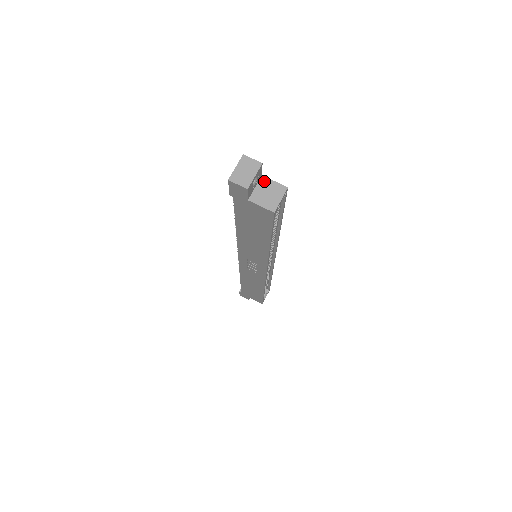
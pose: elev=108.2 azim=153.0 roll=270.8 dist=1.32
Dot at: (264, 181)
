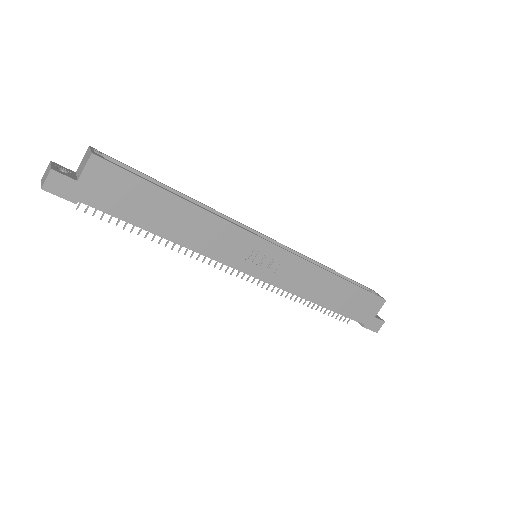
Dot at: (78, 169)
